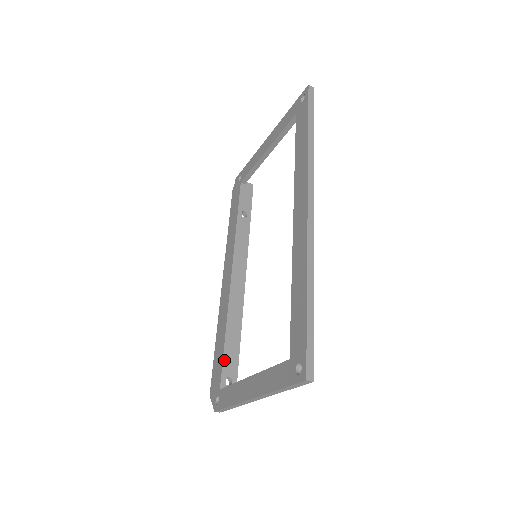
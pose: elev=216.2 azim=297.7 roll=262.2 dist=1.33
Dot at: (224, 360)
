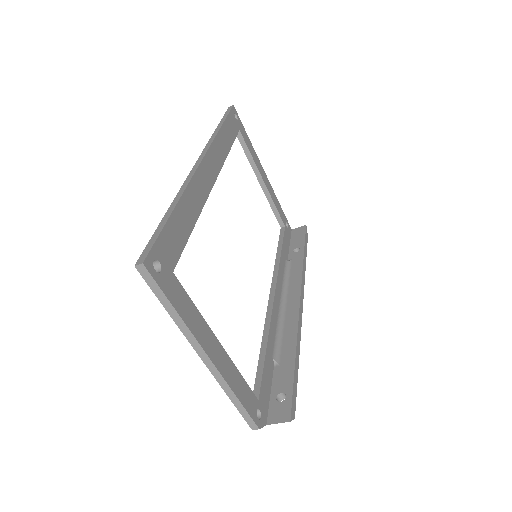
Dot at: (258, 371)
